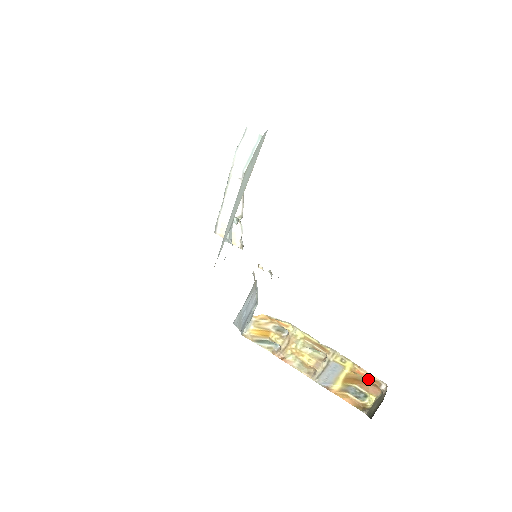
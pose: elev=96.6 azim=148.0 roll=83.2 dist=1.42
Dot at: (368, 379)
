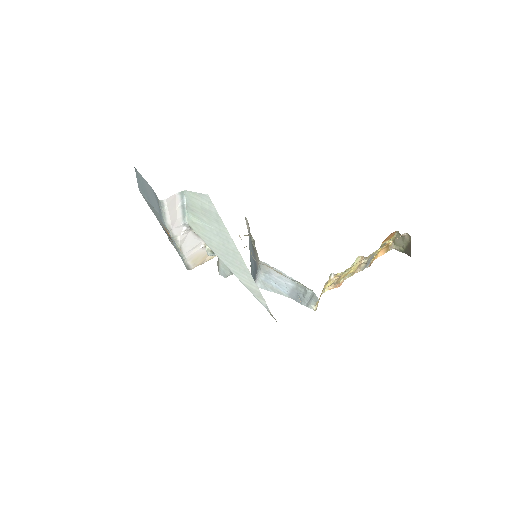
Dot at: occluded
